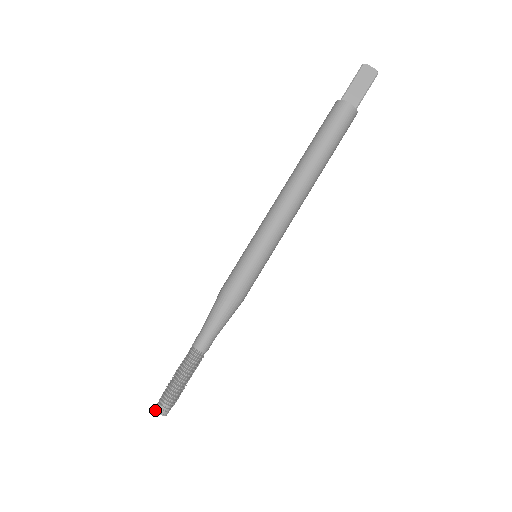
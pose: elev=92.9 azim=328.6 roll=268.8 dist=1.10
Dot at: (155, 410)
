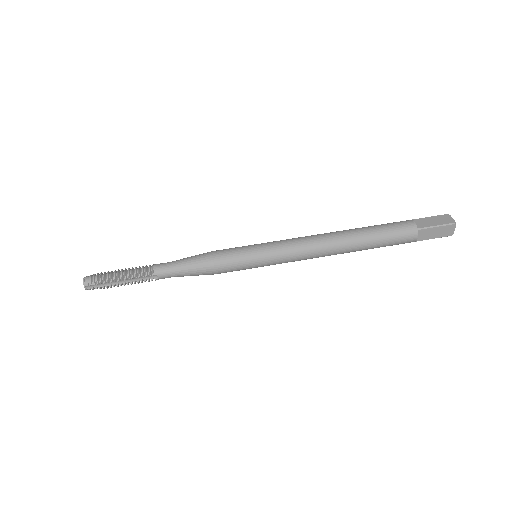
Dot at: occluded
